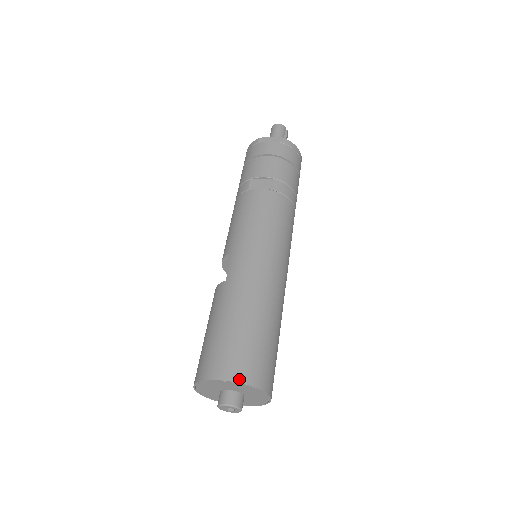
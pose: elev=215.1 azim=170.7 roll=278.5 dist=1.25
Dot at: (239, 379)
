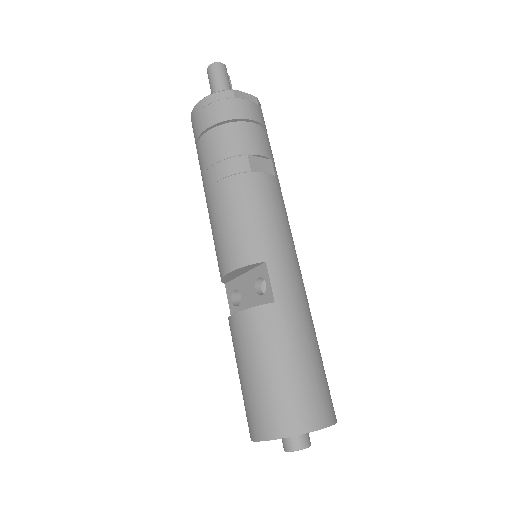
Dot at: (333, 420)
